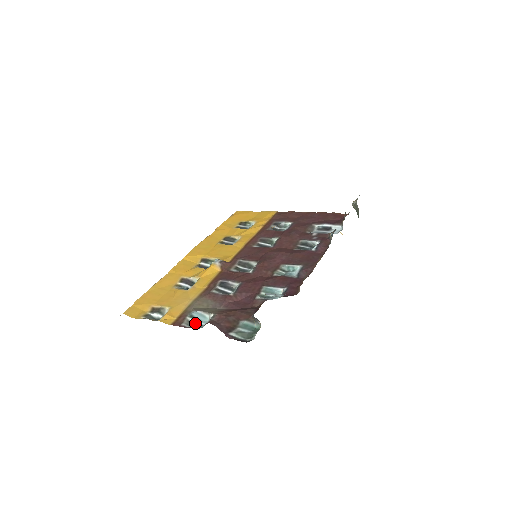
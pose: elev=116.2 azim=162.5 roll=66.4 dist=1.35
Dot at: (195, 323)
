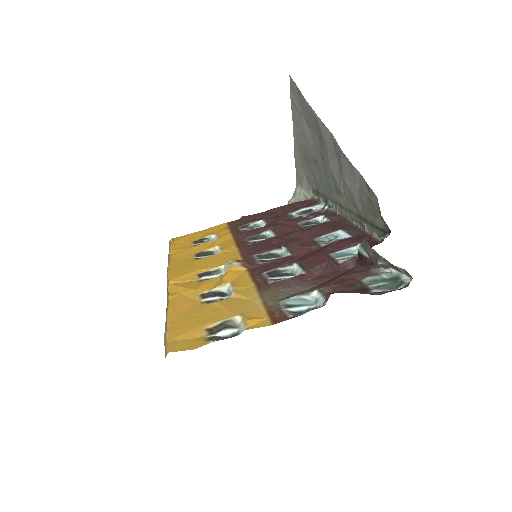
Dot at: (301, 310)
